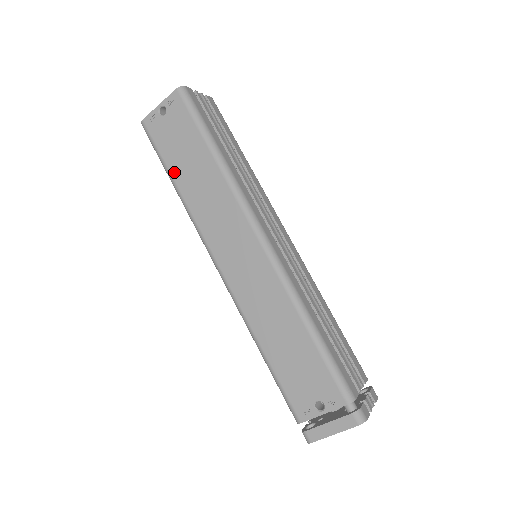
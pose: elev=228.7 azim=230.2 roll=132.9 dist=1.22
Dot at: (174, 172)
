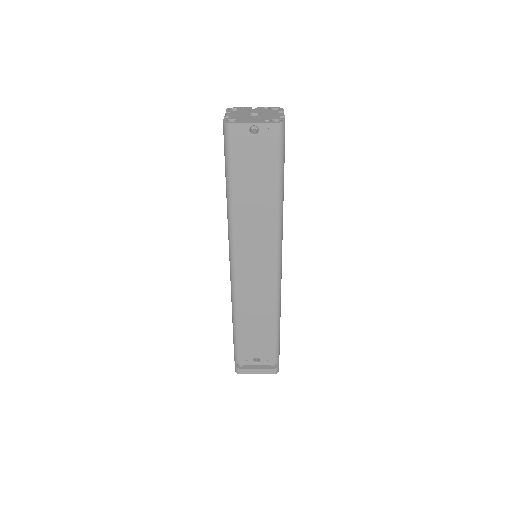
Dot at: (236, 185)
